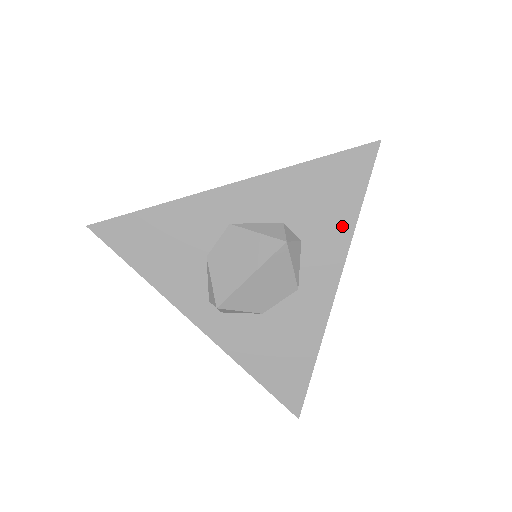
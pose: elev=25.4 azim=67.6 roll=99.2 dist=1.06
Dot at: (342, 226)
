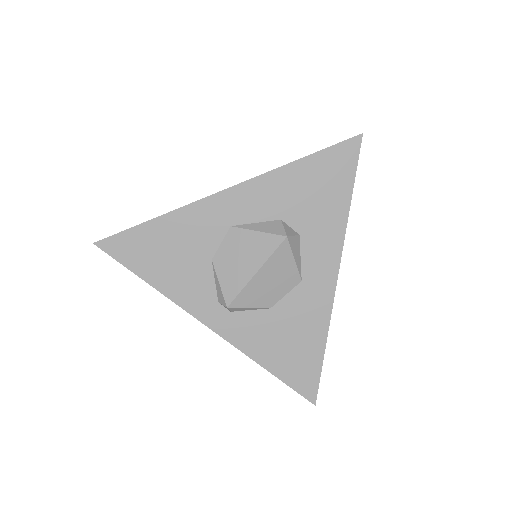
Dot at: (336, 217)
